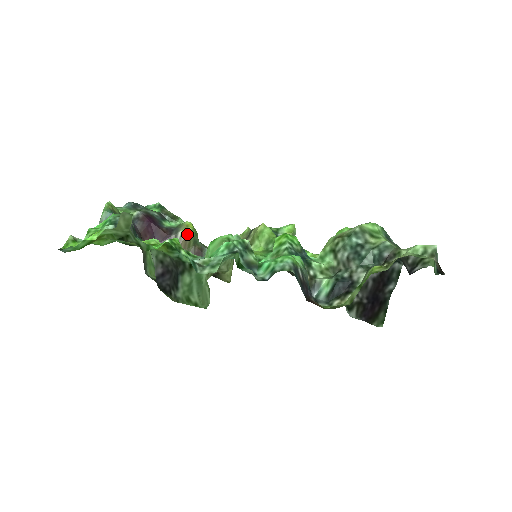
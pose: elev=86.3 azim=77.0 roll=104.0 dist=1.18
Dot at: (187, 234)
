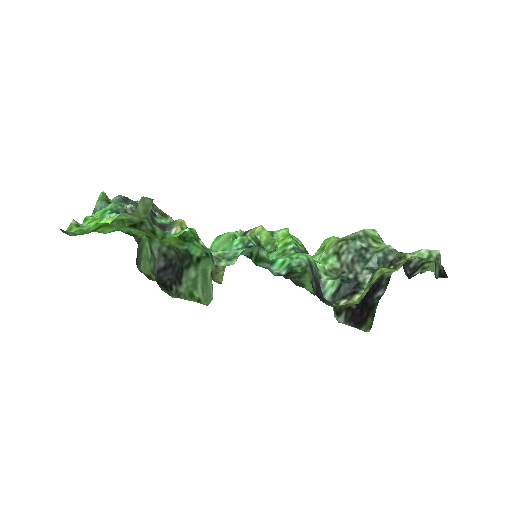
Dot at: occluded
